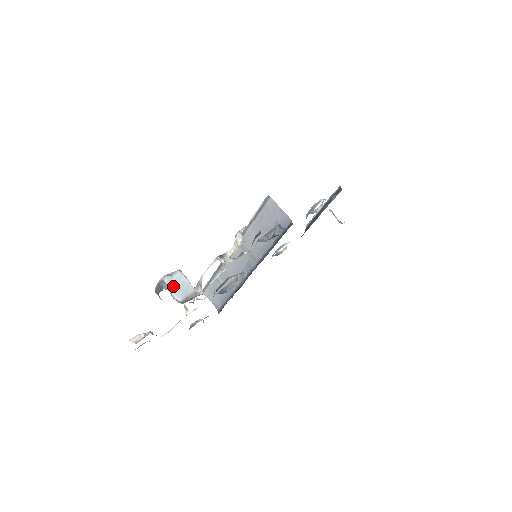
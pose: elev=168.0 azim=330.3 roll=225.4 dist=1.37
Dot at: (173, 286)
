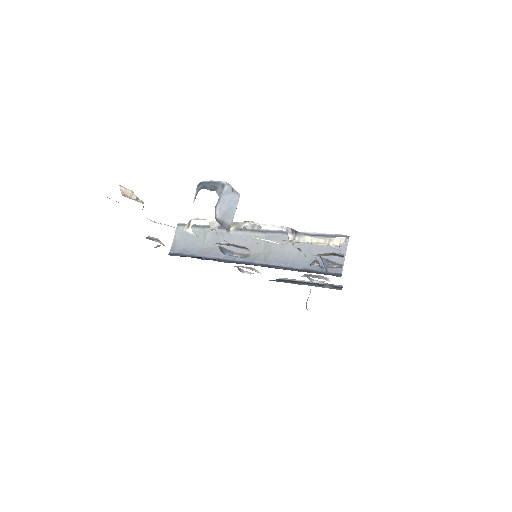
Dot at: (225, 200)
